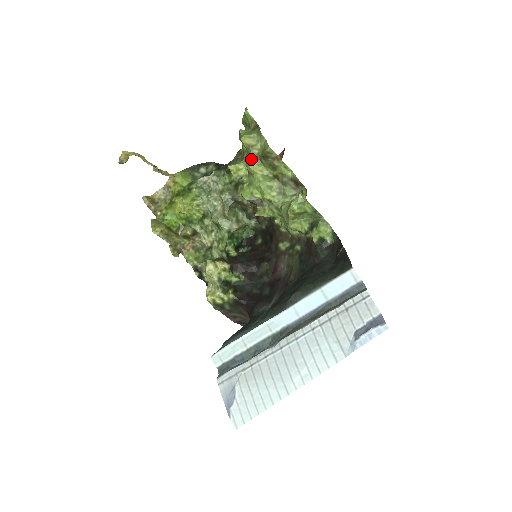
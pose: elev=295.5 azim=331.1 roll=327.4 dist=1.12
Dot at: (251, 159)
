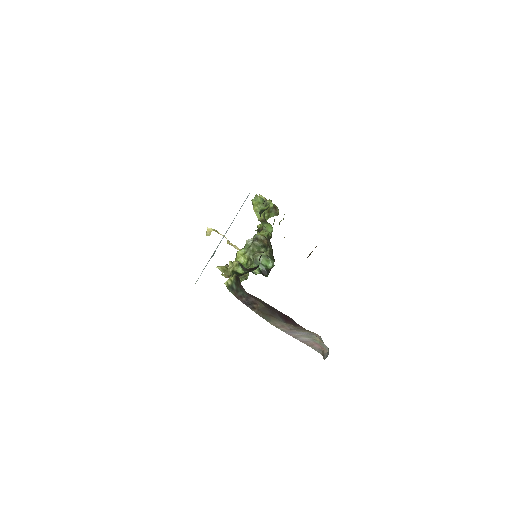
Dot at: occluded
